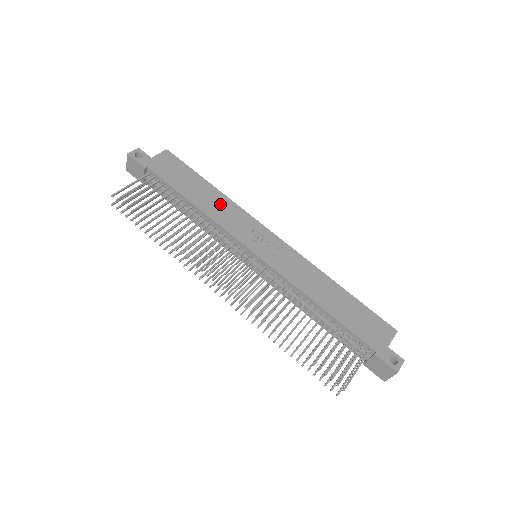
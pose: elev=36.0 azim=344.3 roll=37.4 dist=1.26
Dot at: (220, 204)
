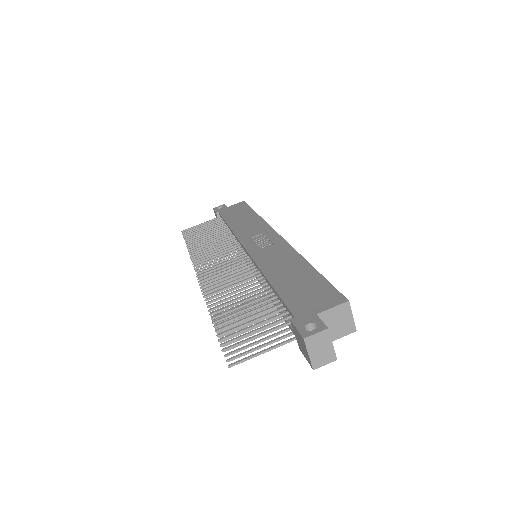
Dot at: (250, 223)
